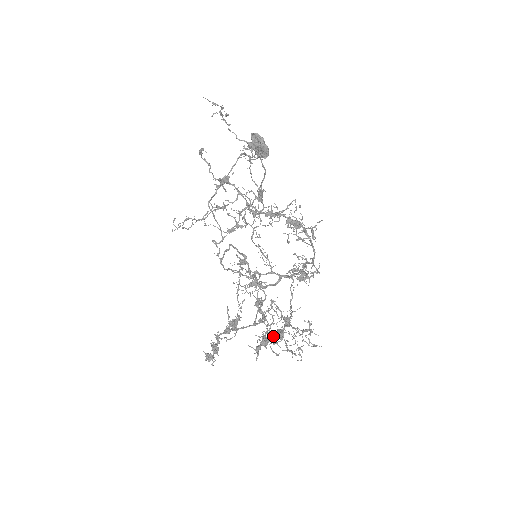
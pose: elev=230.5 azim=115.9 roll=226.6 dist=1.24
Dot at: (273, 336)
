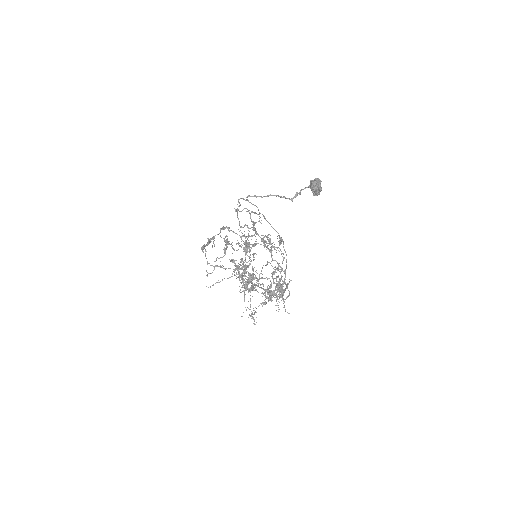
Dot at: occluded
